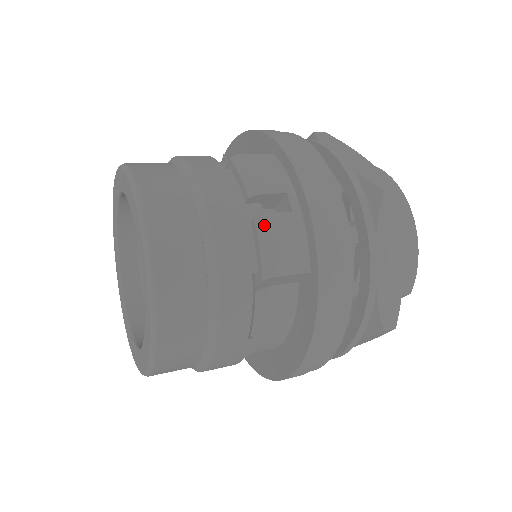
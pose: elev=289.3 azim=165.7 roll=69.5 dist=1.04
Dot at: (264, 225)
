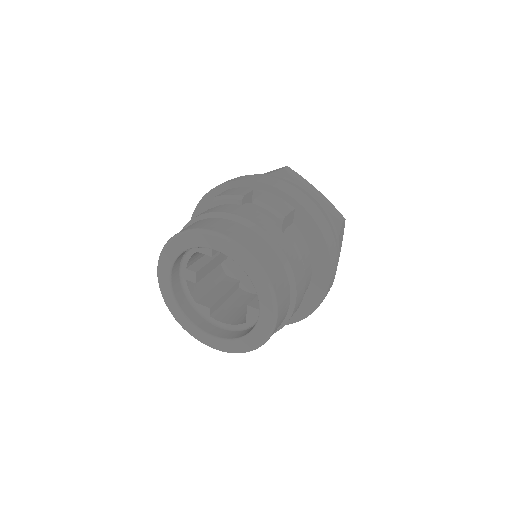
Dot at: (260, 201)
